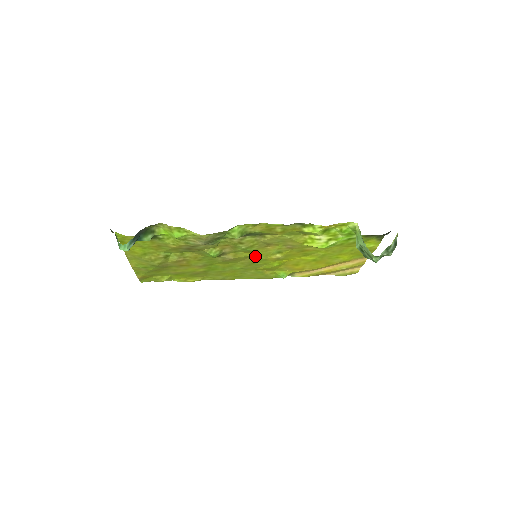
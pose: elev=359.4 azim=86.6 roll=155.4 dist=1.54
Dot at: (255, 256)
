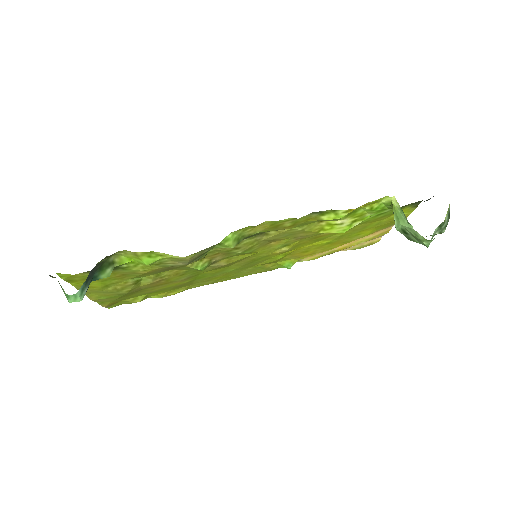
Dot at: (254, 255)
